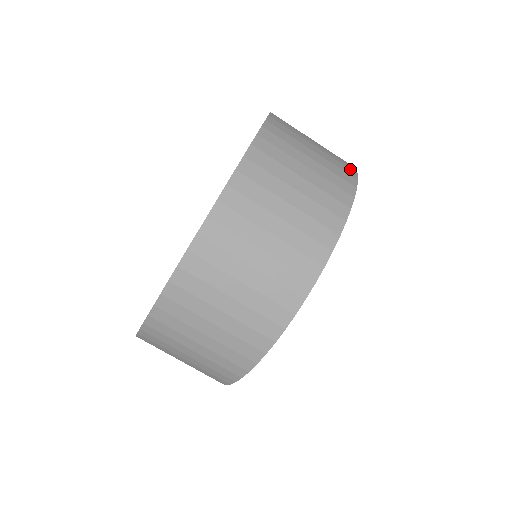
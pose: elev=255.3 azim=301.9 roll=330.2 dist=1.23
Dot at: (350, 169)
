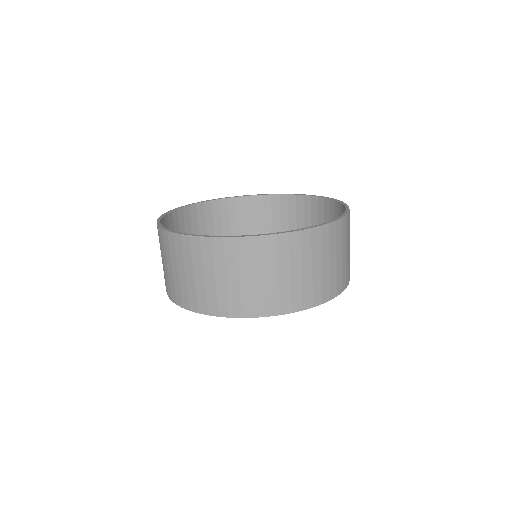
Dot at: occluded
